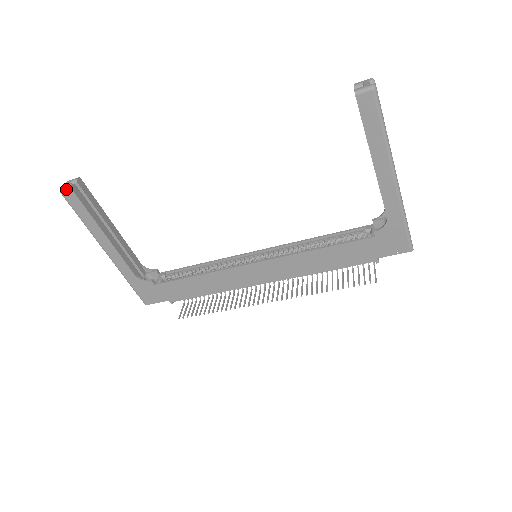
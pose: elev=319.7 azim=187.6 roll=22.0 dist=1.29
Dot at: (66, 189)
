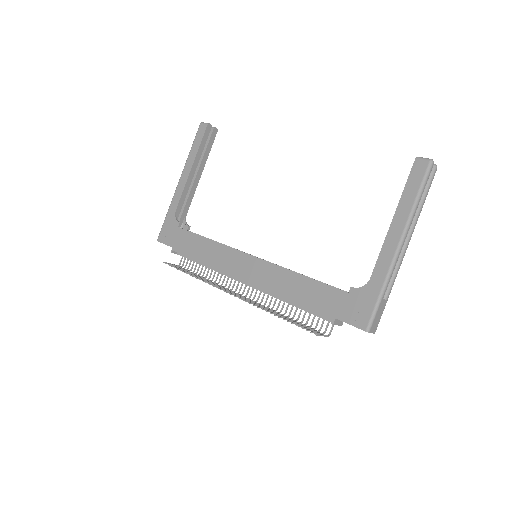
Dot at: (205, 123)
